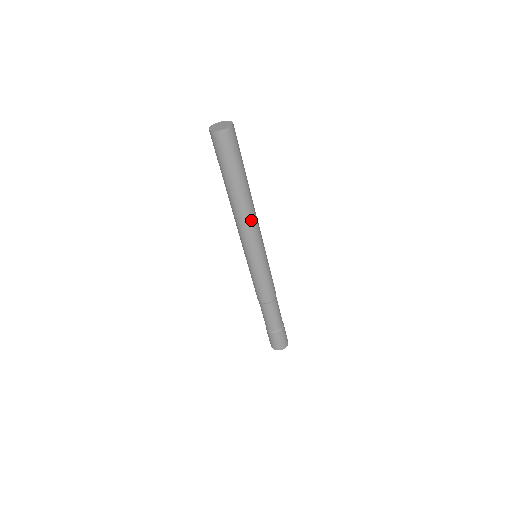
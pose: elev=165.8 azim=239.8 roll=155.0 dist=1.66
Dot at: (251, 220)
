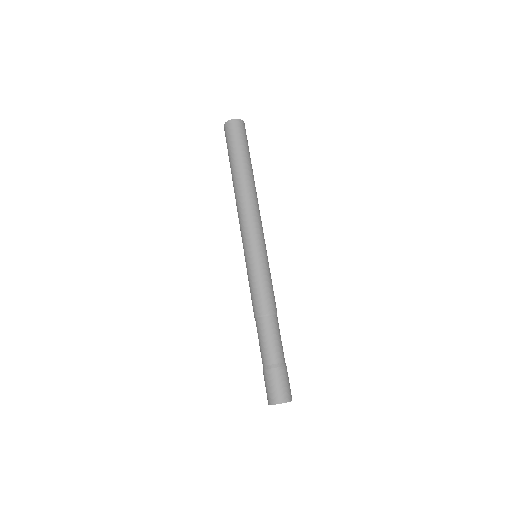
Dot at: (255, 204)
